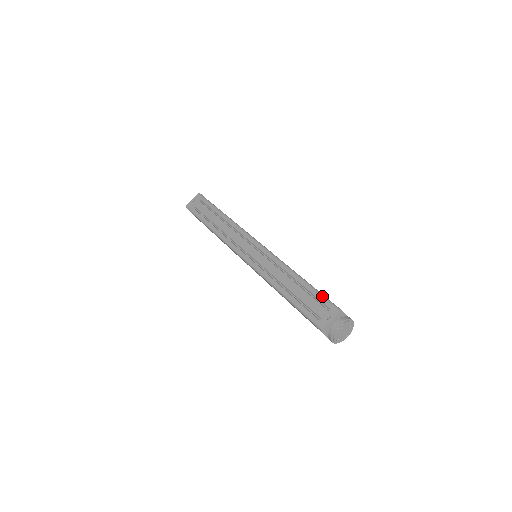
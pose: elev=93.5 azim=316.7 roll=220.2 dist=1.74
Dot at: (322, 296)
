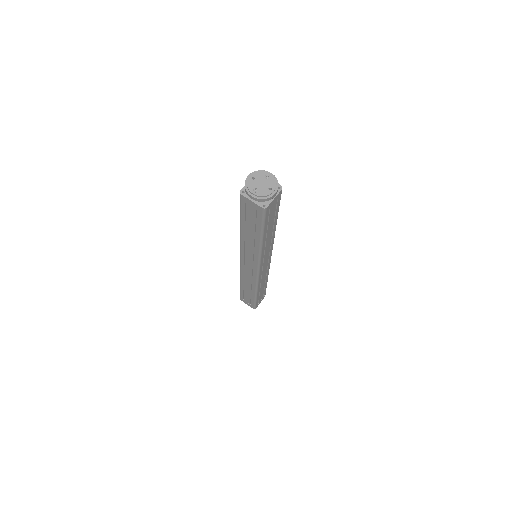
Dot at: occluded
